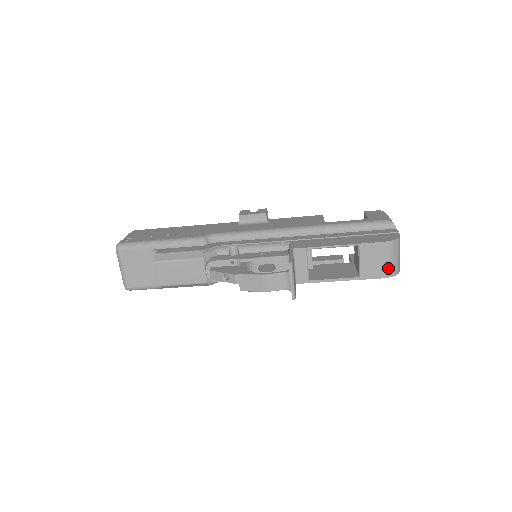
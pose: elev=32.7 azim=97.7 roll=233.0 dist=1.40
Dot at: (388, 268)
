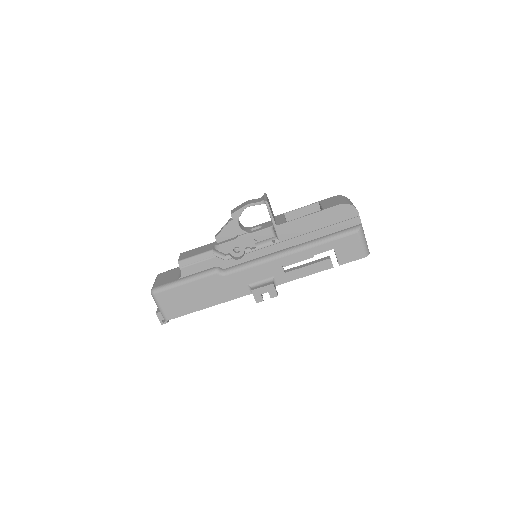
Dot at: (342, 201)
